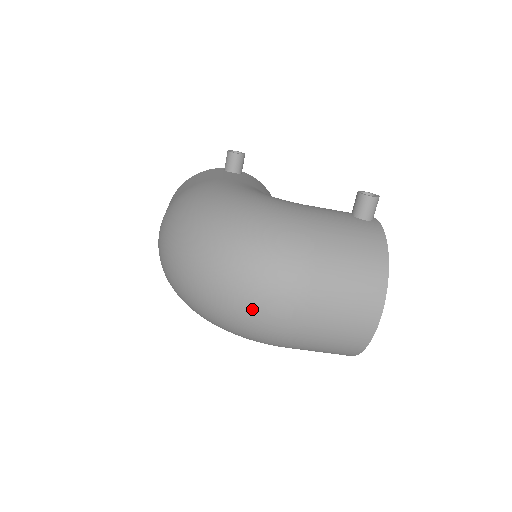
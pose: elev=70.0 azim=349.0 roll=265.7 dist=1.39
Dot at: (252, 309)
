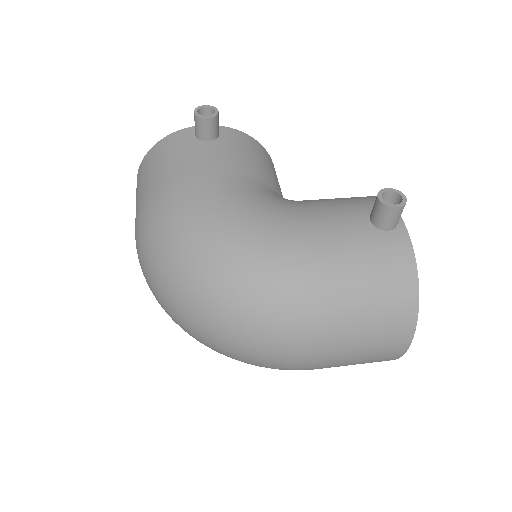
Dot at: (264, 362)
